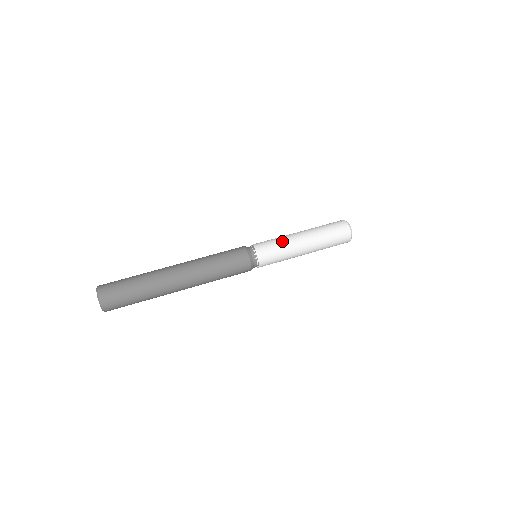
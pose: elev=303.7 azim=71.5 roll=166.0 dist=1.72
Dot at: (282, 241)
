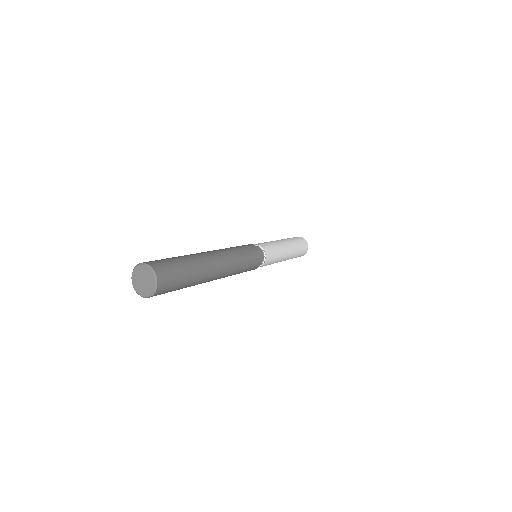
Dot at: (273, 243)
